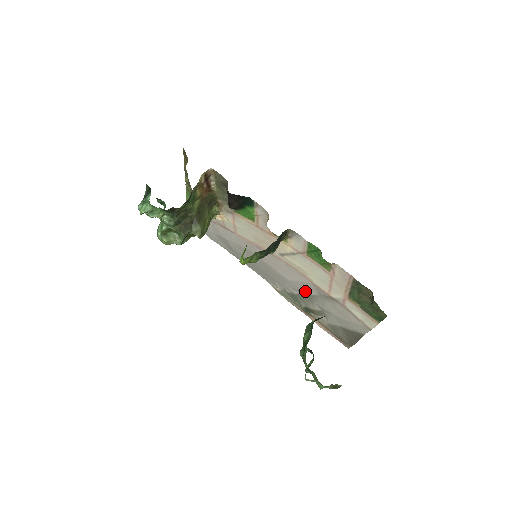
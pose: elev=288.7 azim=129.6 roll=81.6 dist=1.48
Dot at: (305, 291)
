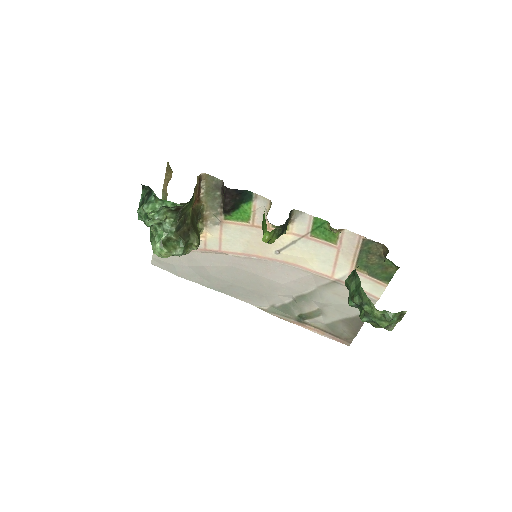
Dot at: (301, 291)
